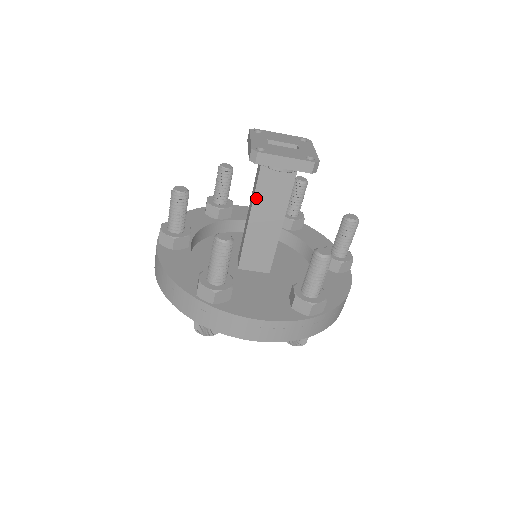
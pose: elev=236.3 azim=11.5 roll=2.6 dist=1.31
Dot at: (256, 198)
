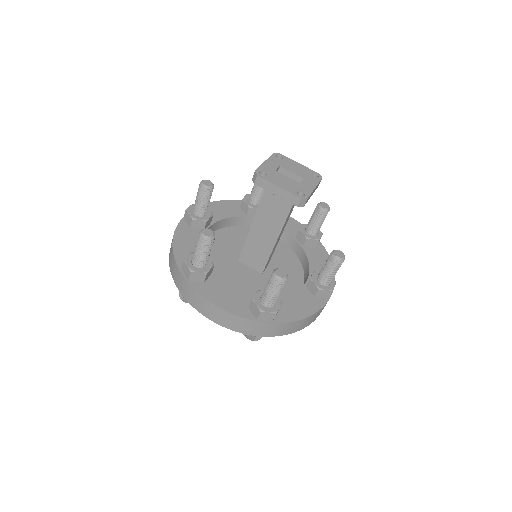
Dot at: (260, 210)
